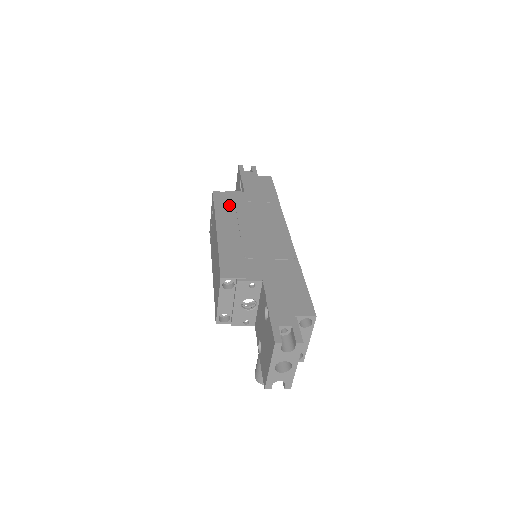
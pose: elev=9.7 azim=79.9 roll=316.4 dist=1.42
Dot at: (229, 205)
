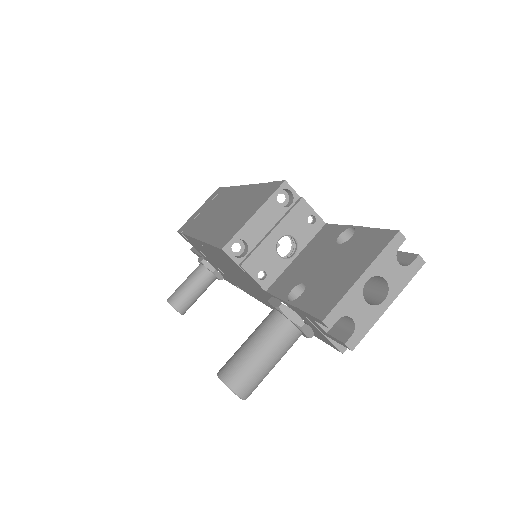
Dot at: occluded
